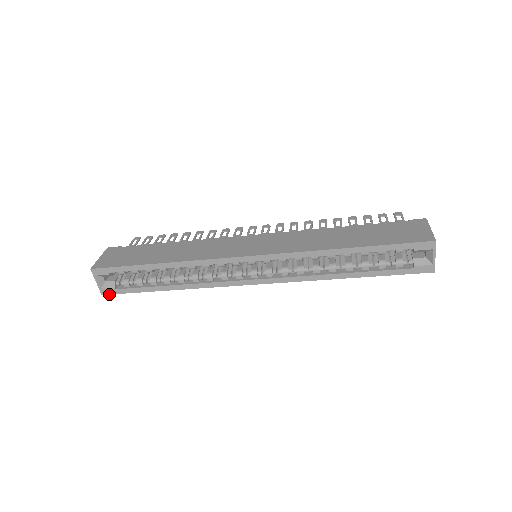
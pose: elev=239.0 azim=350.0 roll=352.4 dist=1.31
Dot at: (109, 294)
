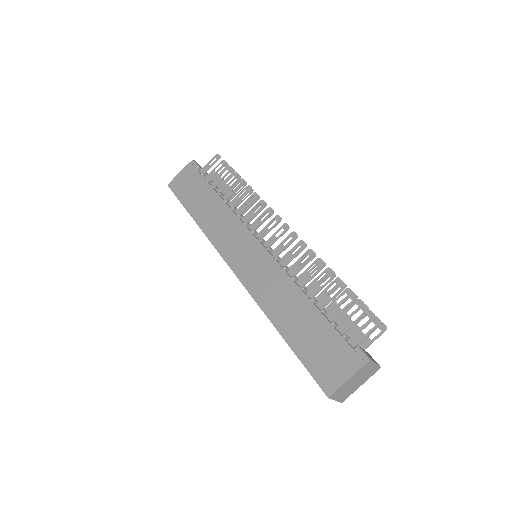
Dot at: occluded
